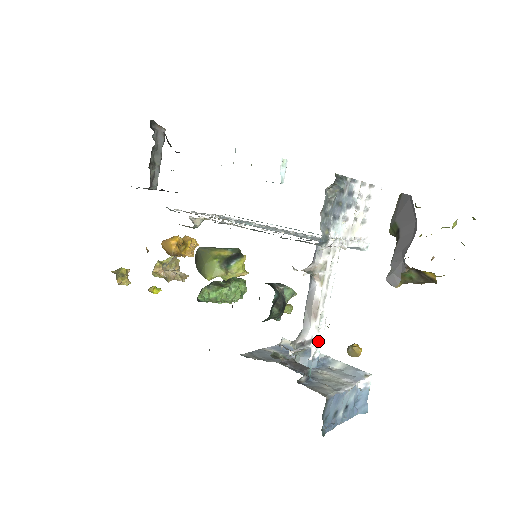
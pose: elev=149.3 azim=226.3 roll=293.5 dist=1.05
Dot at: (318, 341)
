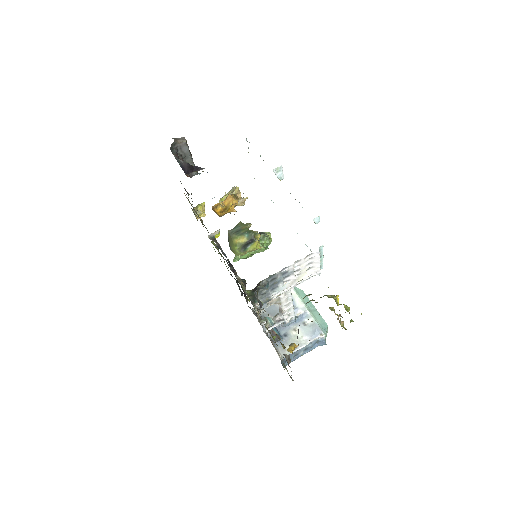
Dot at: (291, 315)
